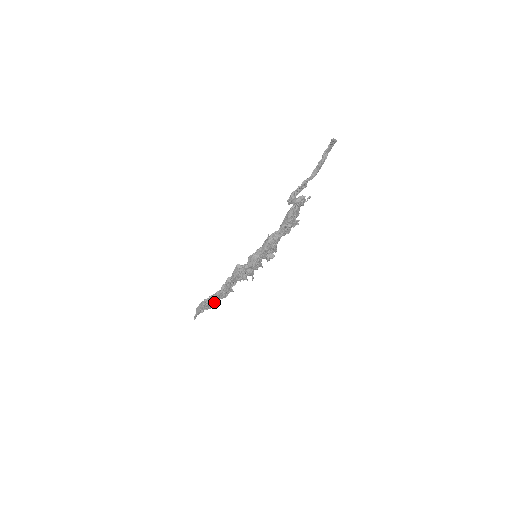
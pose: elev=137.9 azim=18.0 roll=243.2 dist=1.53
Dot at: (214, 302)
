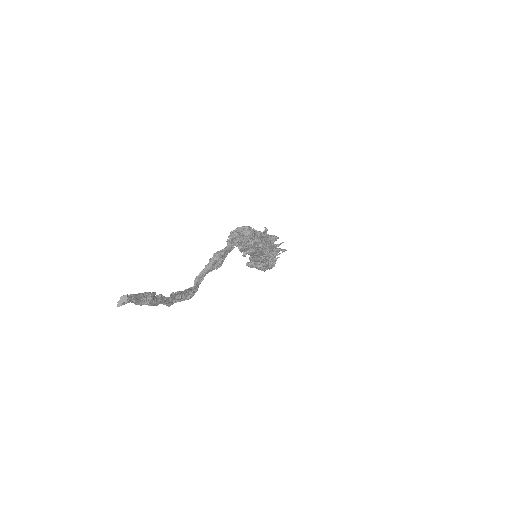
Dot at: occluded
